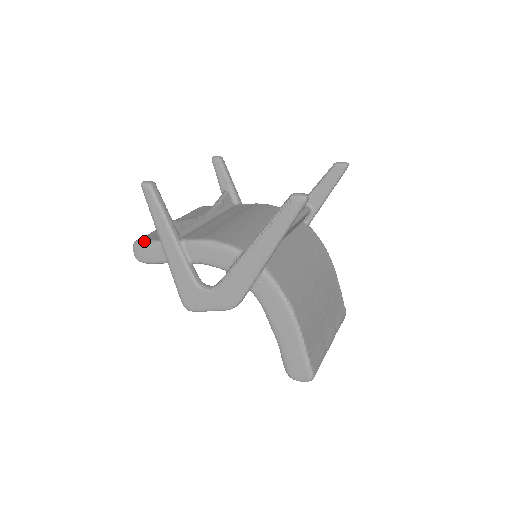
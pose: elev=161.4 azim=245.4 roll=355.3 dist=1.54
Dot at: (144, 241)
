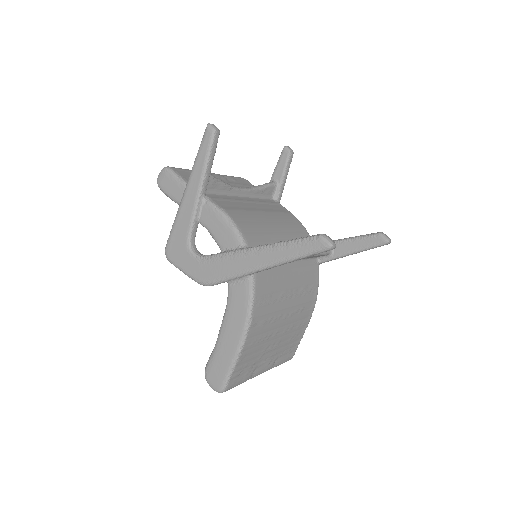
Dot at: (174, 172)
